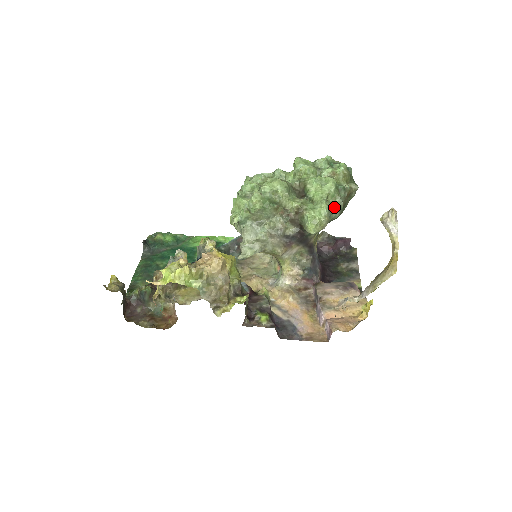
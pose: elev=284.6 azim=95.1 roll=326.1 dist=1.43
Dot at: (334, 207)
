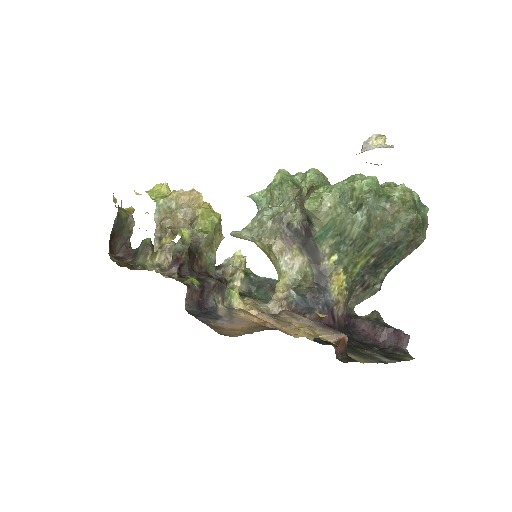
Dot at: (359, 204)
